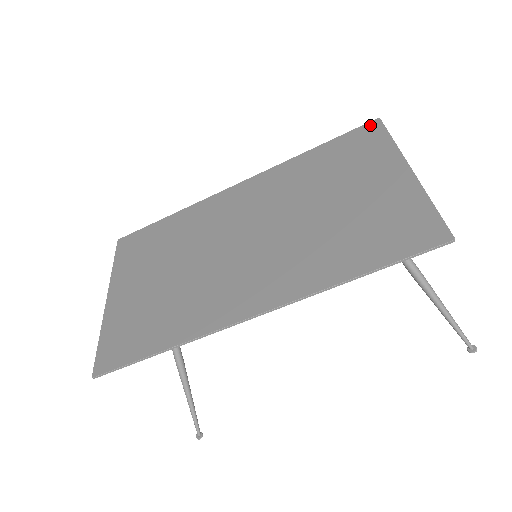
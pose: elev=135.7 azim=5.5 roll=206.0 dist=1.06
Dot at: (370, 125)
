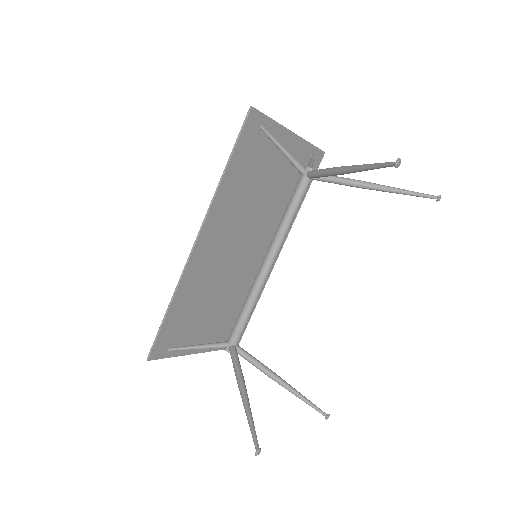
Dot at: (318, 158)
